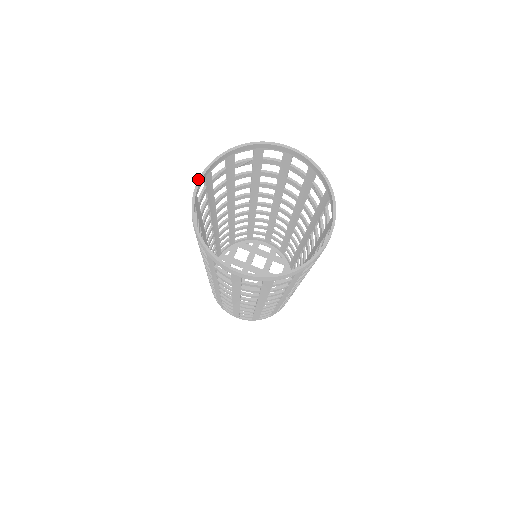
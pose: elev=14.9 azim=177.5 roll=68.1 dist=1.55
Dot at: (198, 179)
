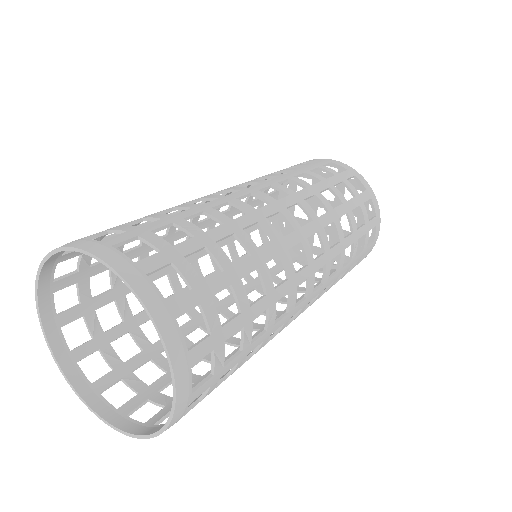
Dot at: occluded
